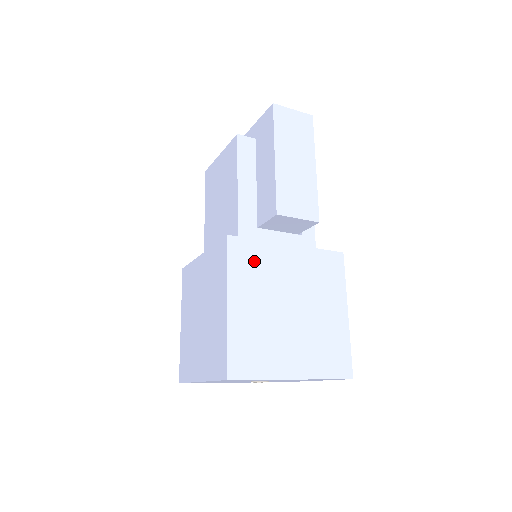
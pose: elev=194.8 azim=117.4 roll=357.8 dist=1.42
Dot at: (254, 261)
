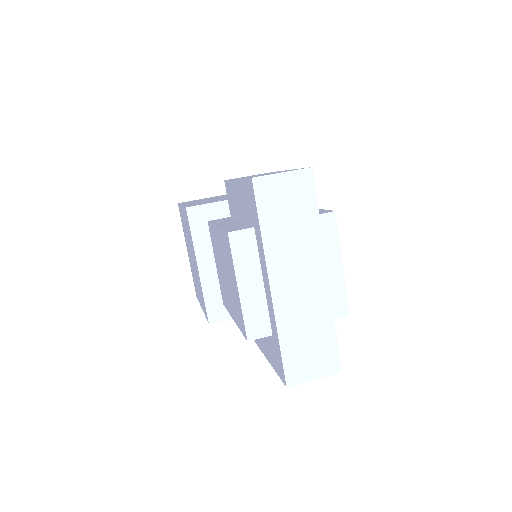
Dot at: occluded
